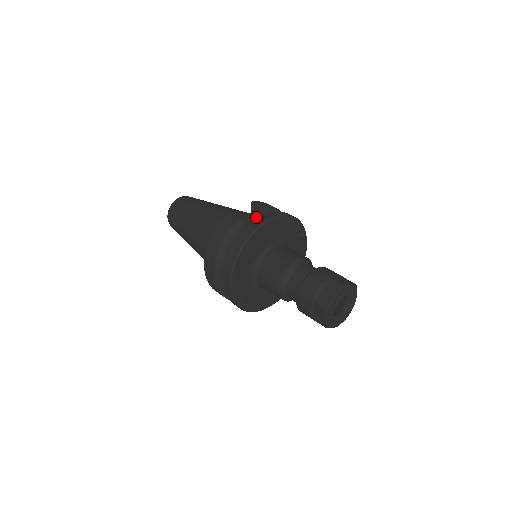
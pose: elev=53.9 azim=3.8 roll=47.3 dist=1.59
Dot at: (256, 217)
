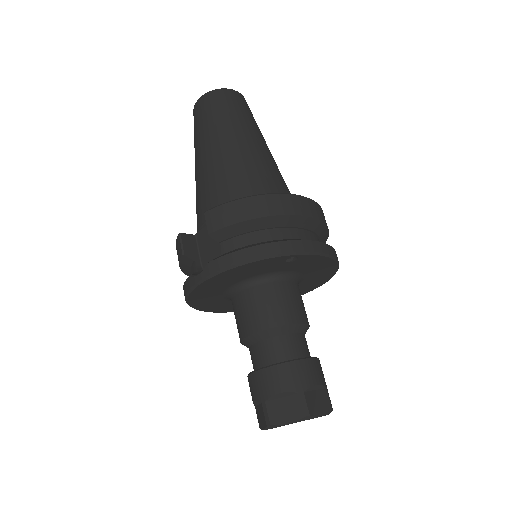
Dot at: occluded
